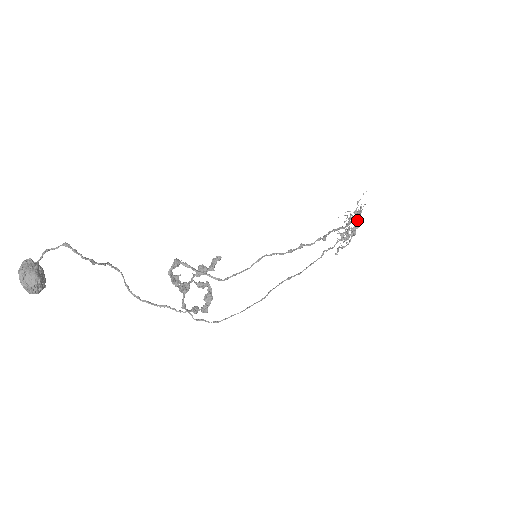
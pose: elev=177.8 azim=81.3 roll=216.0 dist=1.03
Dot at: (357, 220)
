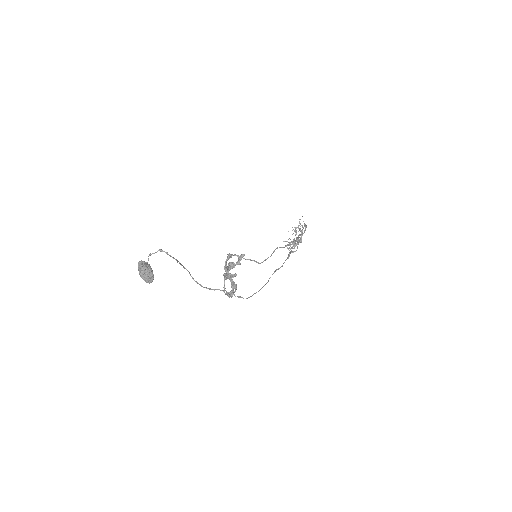
Dot at: (302, 231)
